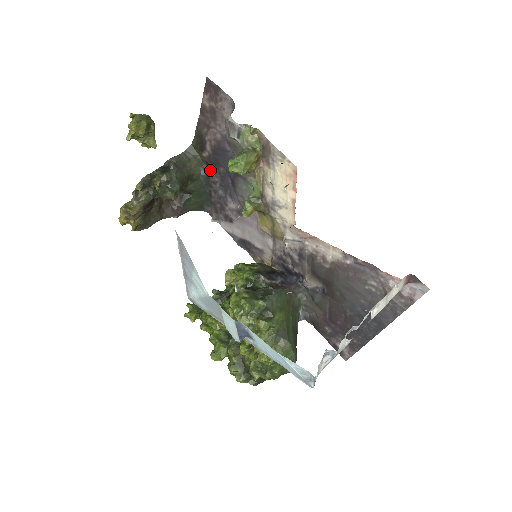
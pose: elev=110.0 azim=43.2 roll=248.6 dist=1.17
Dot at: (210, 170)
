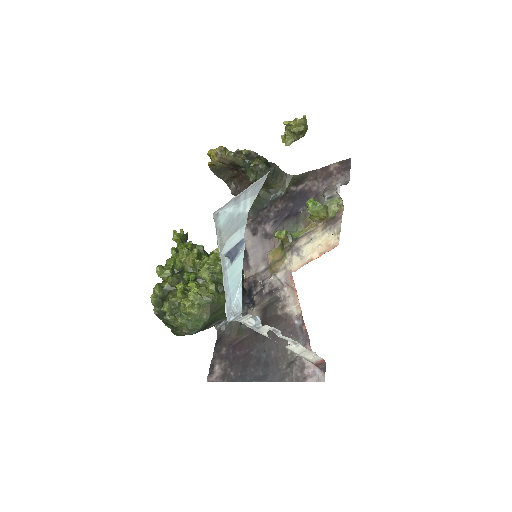
Dot at: (283, 198)
